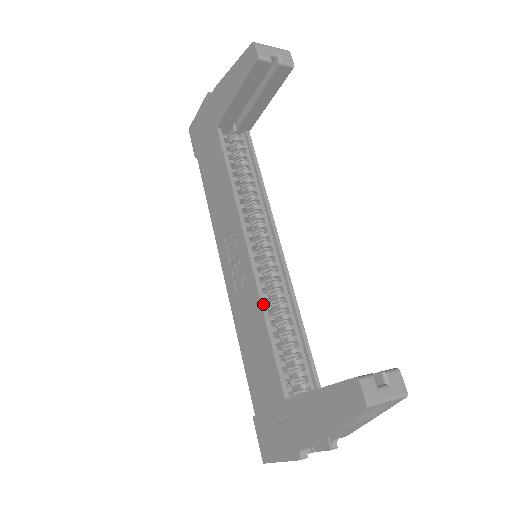
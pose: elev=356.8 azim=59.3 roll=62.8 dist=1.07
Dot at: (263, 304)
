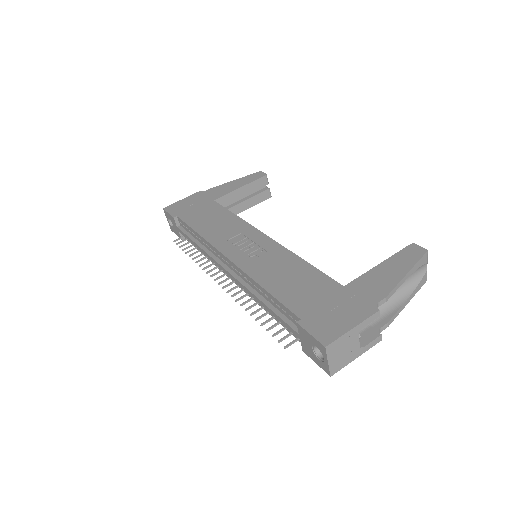
Dot at: (294, 254)
